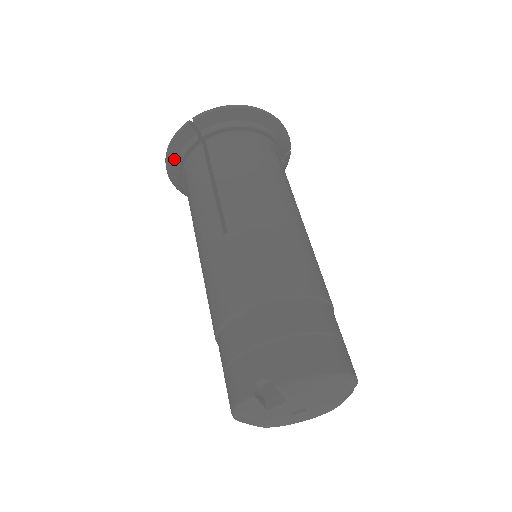
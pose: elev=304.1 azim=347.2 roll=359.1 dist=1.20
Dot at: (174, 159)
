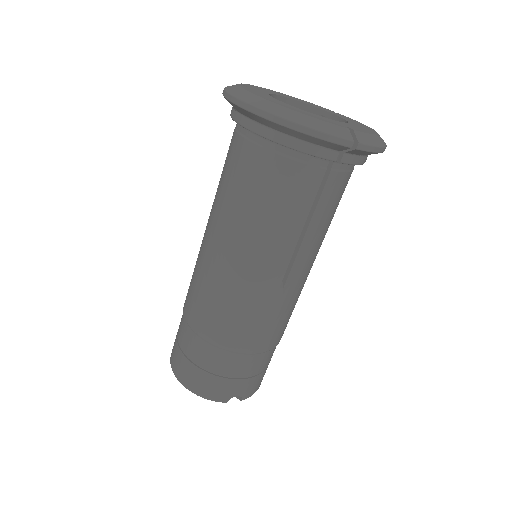
Dot at: (290, 133)
